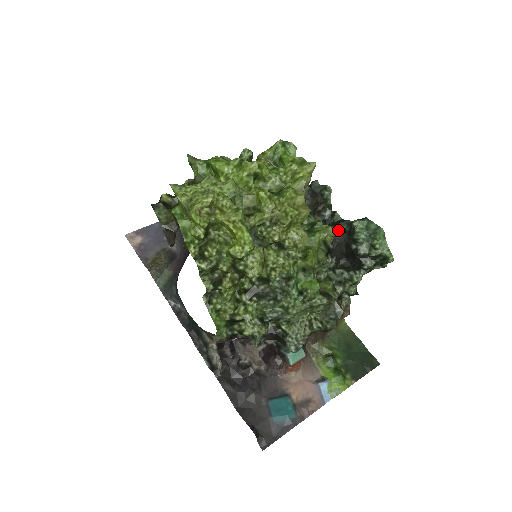
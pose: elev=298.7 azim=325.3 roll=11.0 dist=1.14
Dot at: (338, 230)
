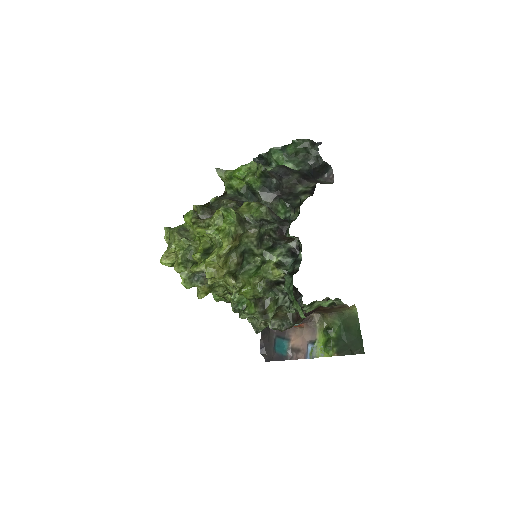
Dot at: (284, 272)
